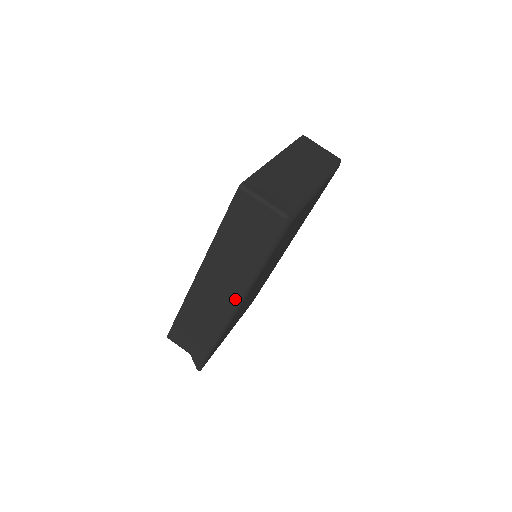
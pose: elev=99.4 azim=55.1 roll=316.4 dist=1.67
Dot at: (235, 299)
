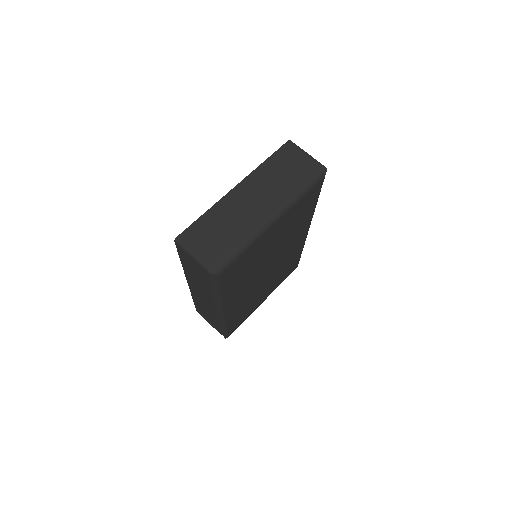
Dot at: (215, 309)
